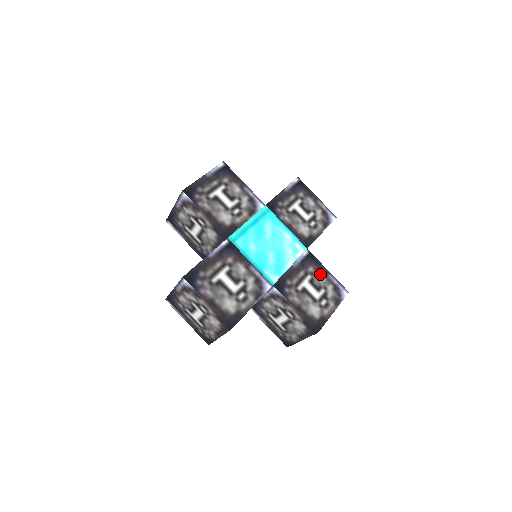
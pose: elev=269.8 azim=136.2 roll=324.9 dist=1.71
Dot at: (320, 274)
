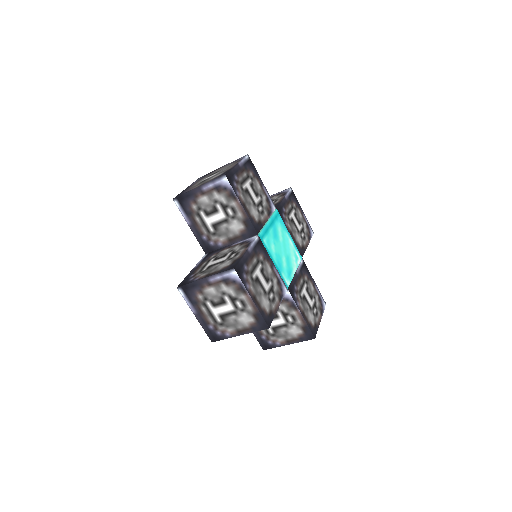
Dot at: (311, 284)
